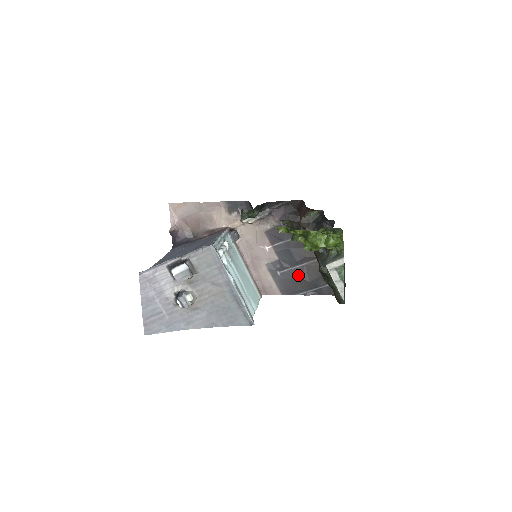
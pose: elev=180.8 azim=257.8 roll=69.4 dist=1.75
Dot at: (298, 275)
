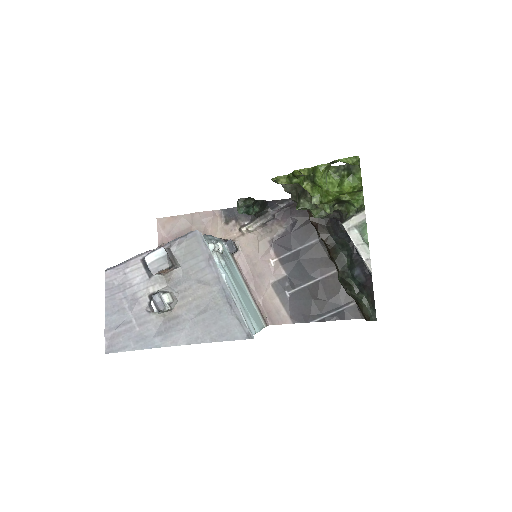
Dot at: (312, 294)
